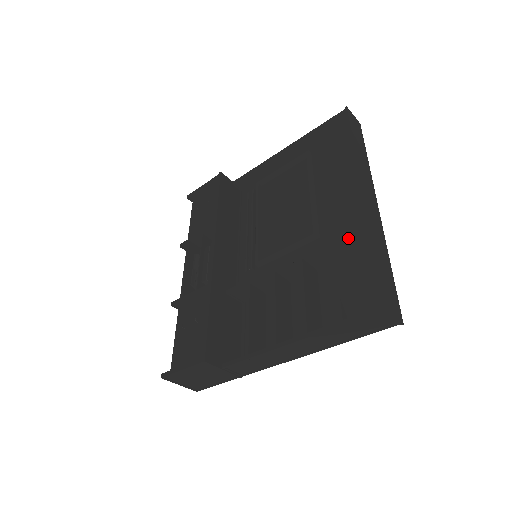
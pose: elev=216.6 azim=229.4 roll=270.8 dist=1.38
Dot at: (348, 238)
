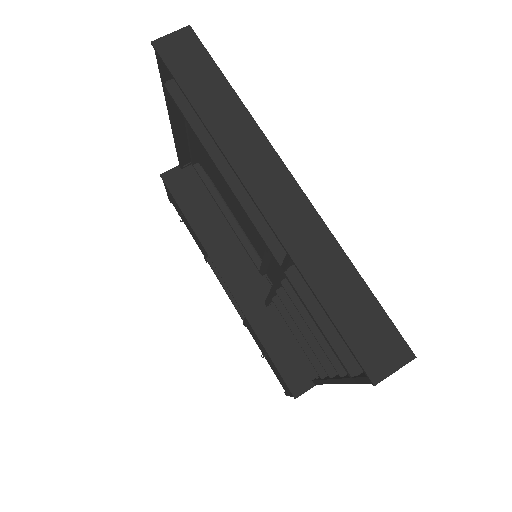
Dot at: (291, 262)
